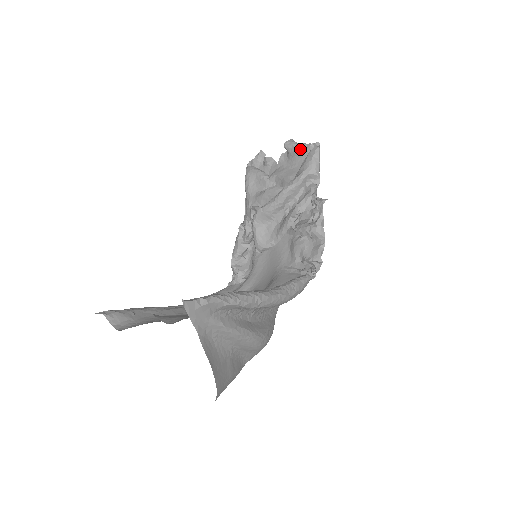
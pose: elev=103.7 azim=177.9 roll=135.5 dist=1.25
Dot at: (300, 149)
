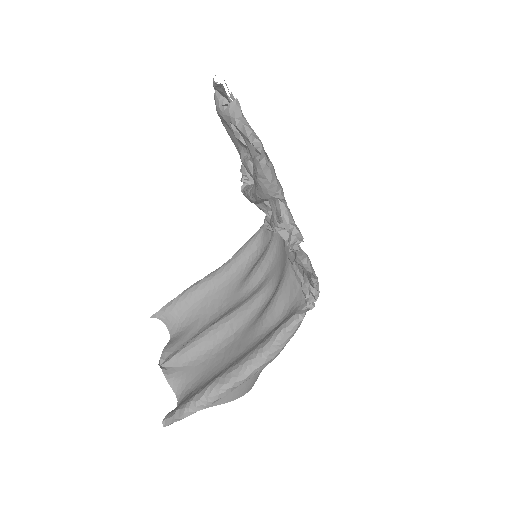
Dot at: occluded
